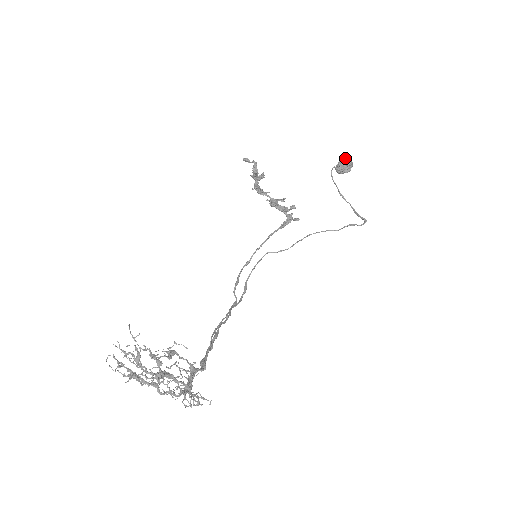
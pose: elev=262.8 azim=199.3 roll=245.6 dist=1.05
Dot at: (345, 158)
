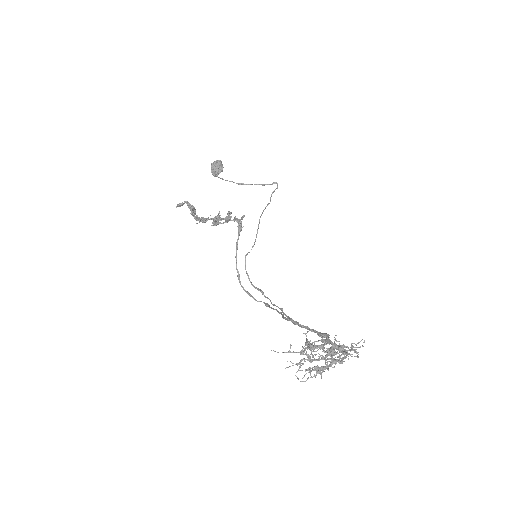
Dot at: (213, 162)
